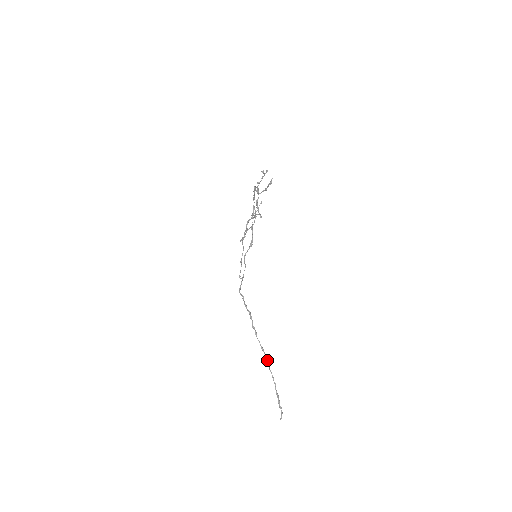
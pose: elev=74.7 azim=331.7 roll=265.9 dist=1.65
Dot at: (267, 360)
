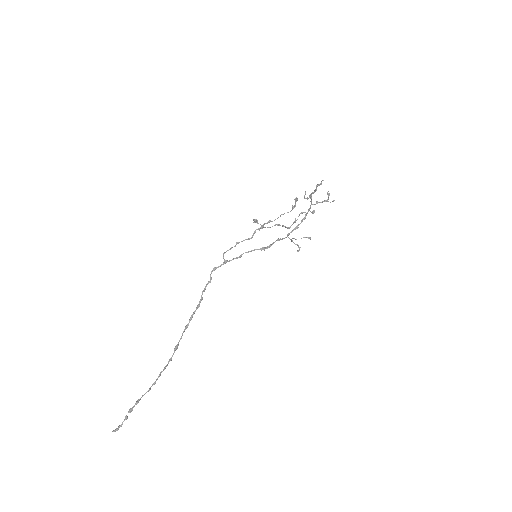
Dot at: occluded
